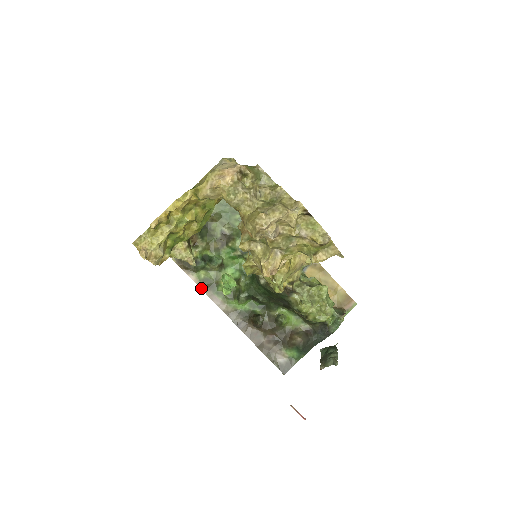
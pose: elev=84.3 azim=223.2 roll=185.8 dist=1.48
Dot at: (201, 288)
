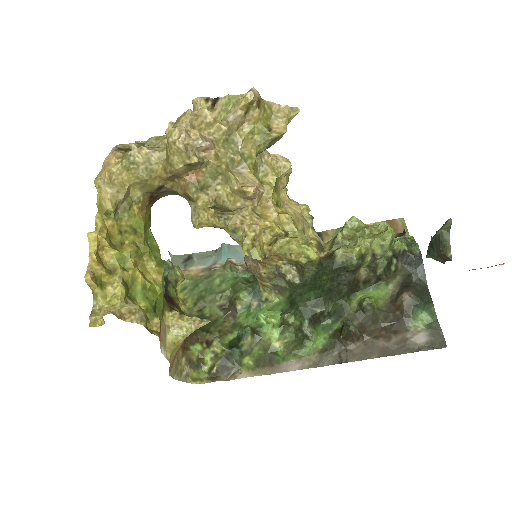
Dot at: (263, 374)
